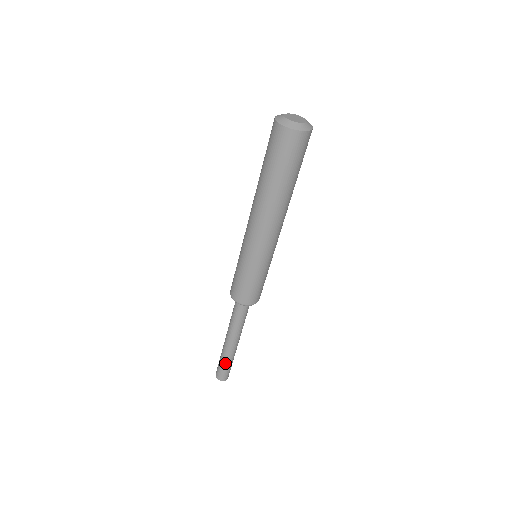
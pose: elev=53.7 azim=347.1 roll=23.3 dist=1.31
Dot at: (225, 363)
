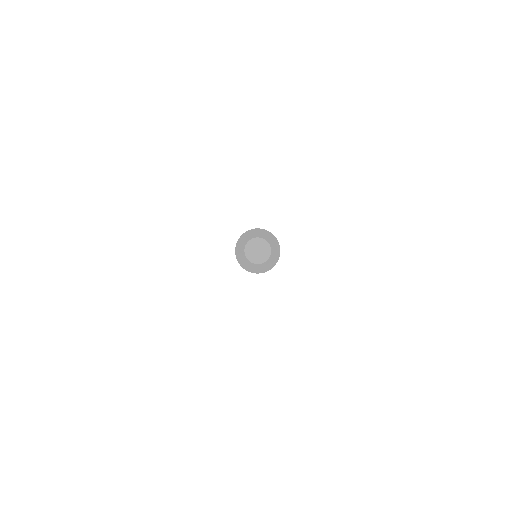
Dot at: occluded
